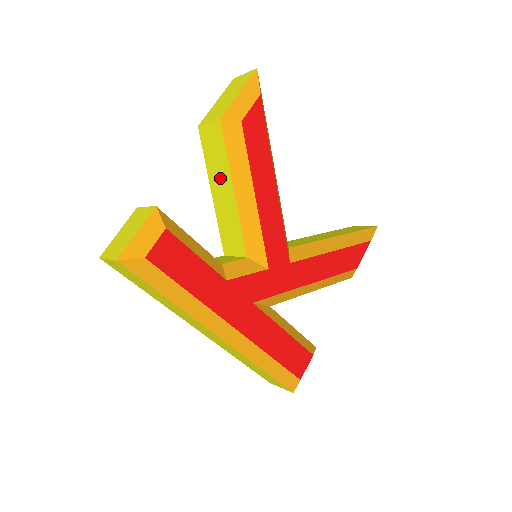
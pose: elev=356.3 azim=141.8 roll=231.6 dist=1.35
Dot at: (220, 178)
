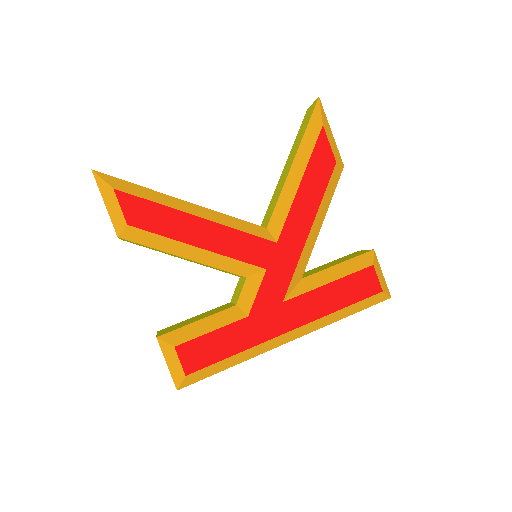
Dot at: occluded
